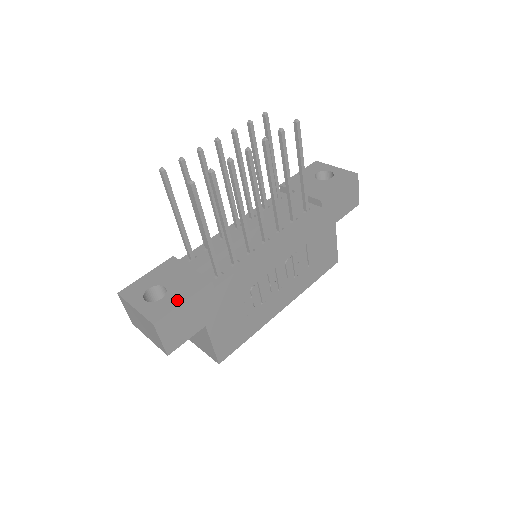
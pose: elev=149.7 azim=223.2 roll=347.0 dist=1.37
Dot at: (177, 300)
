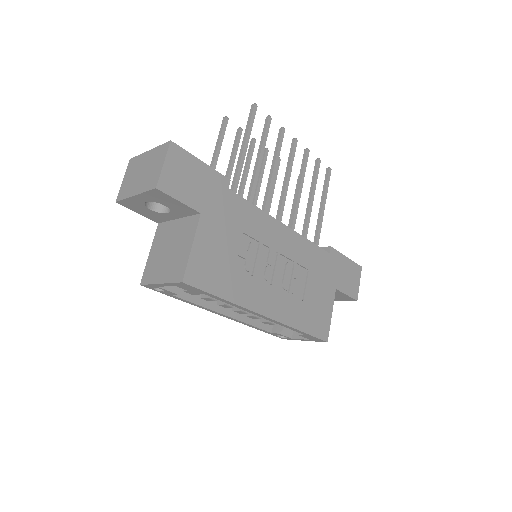
Dot at: occluded
